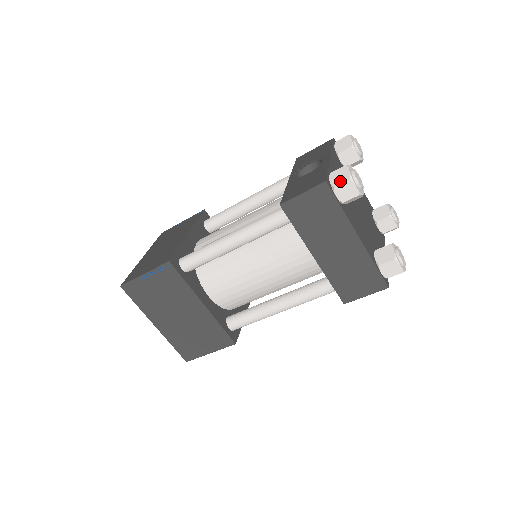
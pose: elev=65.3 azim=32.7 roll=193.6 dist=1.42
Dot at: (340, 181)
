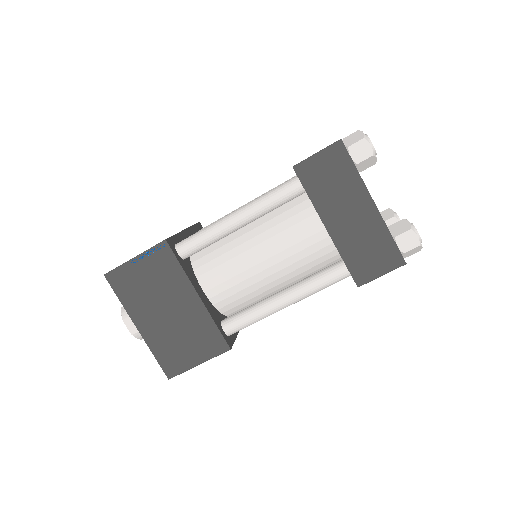
Dot at: (354, 141)
